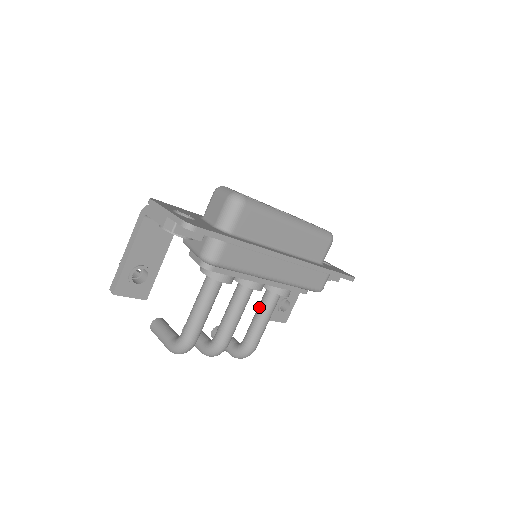
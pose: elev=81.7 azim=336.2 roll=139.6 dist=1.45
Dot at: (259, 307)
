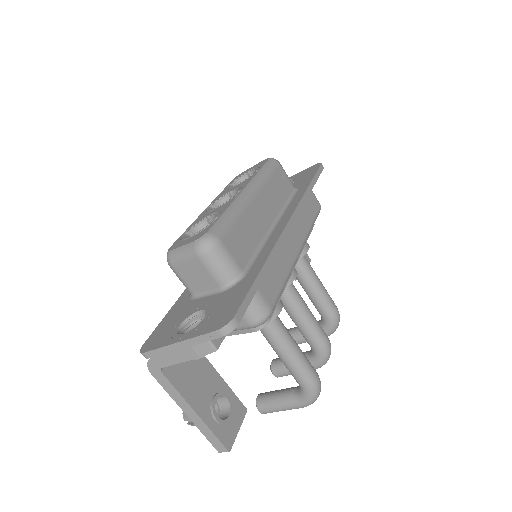
Dot at: (301, 282)
